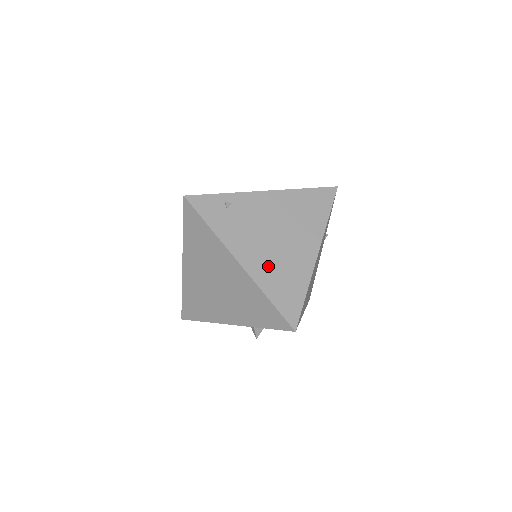
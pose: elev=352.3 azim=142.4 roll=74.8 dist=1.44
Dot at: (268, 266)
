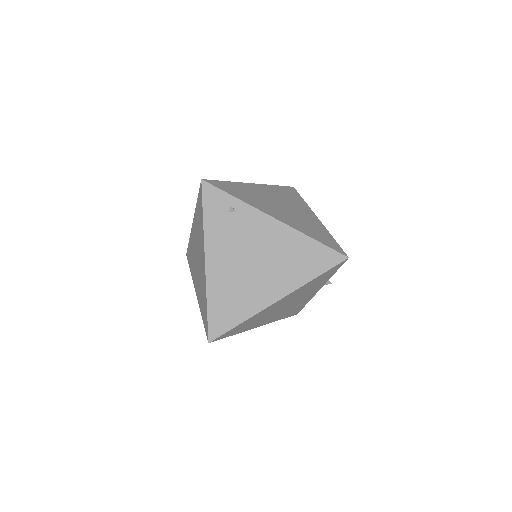
Dot at: (226, 281)
